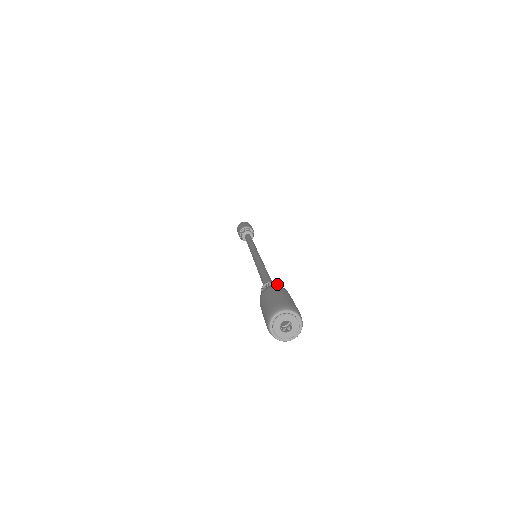
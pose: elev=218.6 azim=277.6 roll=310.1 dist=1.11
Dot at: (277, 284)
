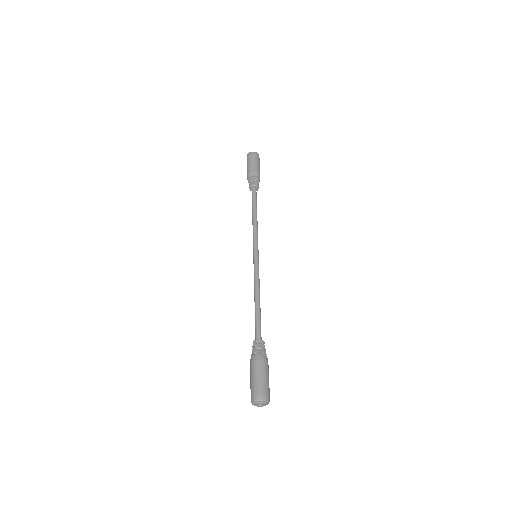
Dot at: (264, 346)
